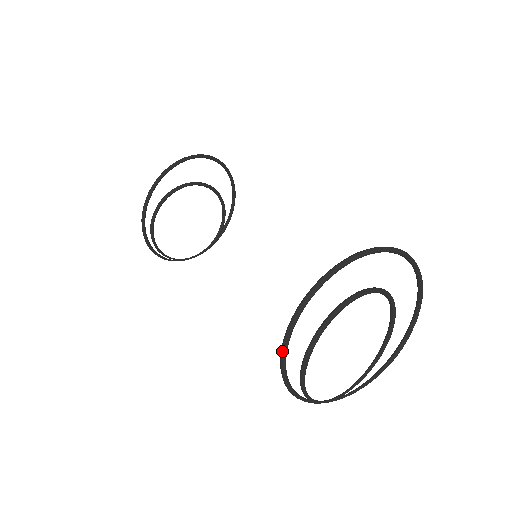
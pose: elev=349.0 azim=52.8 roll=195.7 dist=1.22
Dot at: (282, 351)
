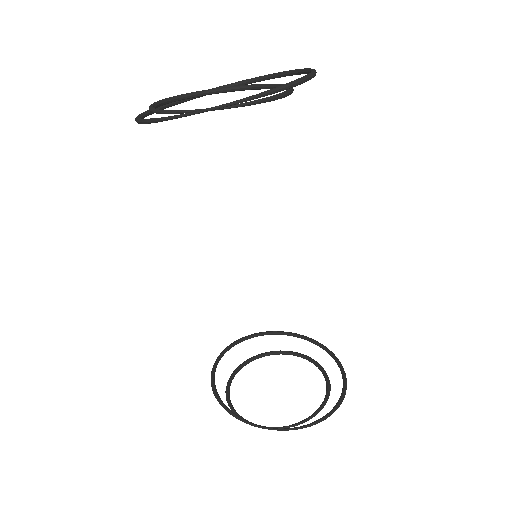
Dot at: occluded
